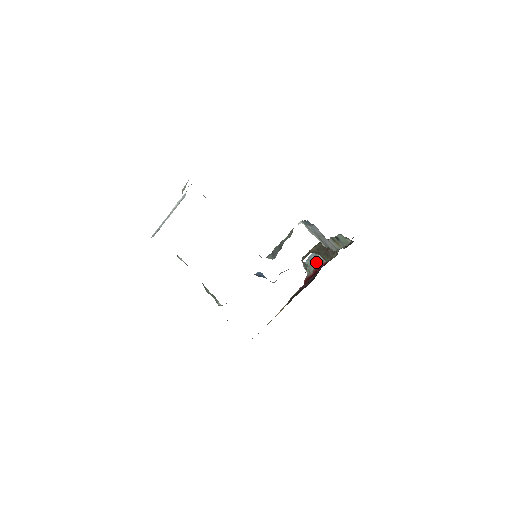
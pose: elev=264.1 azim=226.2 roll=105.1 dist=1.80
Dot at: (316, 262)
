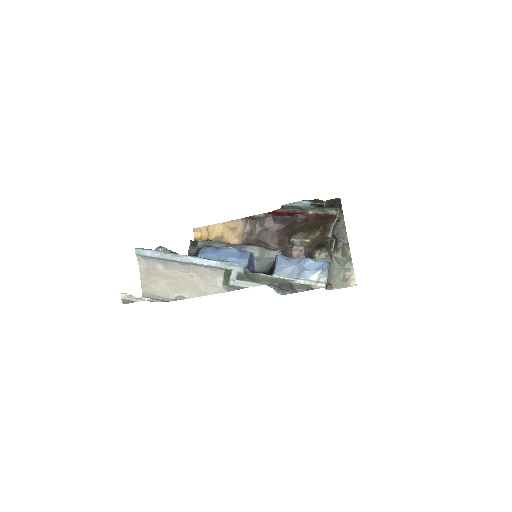
Dot at: (297, 209)
